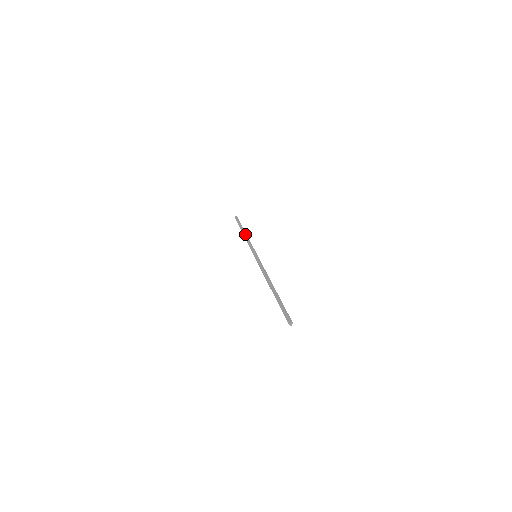
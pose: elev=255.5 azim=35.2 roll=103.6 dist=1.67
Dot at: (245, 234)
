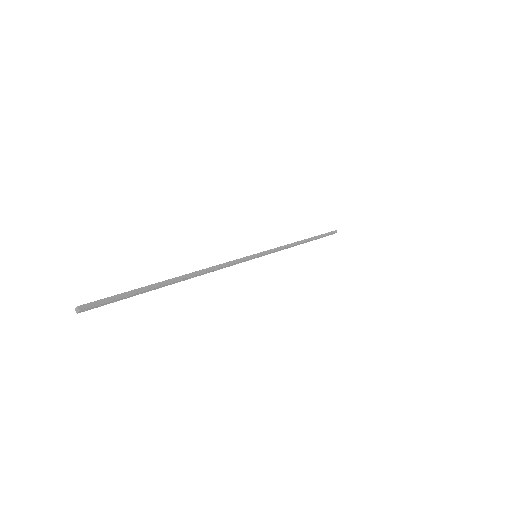
Dot at: occluded
